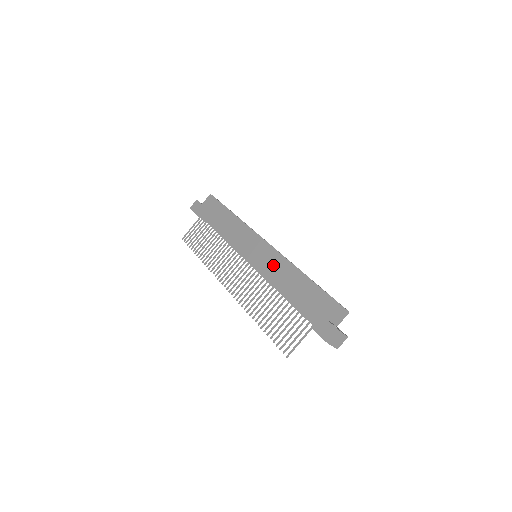
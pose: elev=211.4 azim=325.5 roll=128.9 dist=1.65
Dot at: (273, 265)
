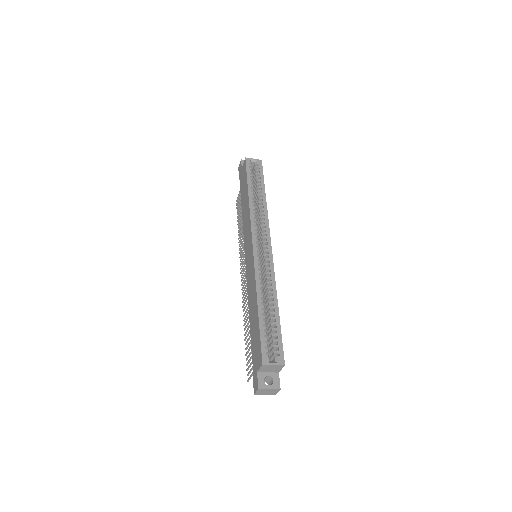
Dot at: (251, 282)
